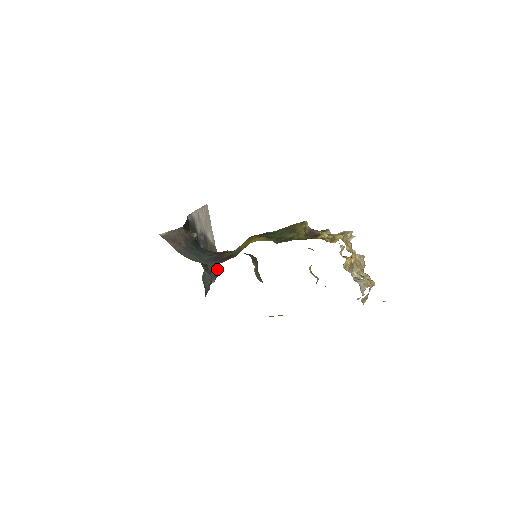
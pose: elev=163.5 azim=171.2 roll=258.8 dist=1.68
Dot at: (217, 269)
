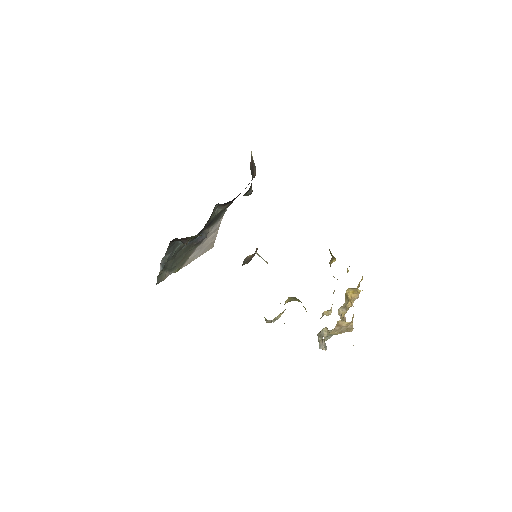
Dot at: (163, 276)
